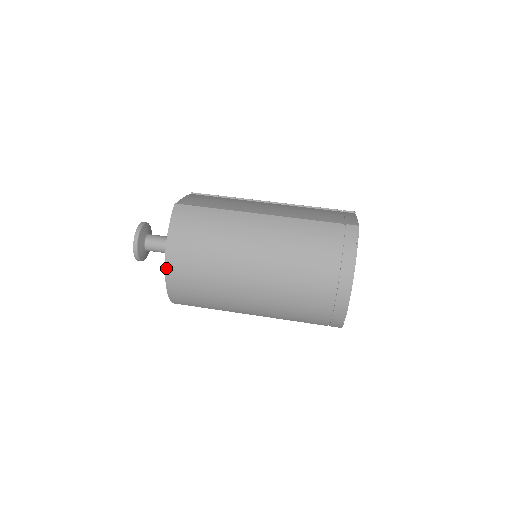
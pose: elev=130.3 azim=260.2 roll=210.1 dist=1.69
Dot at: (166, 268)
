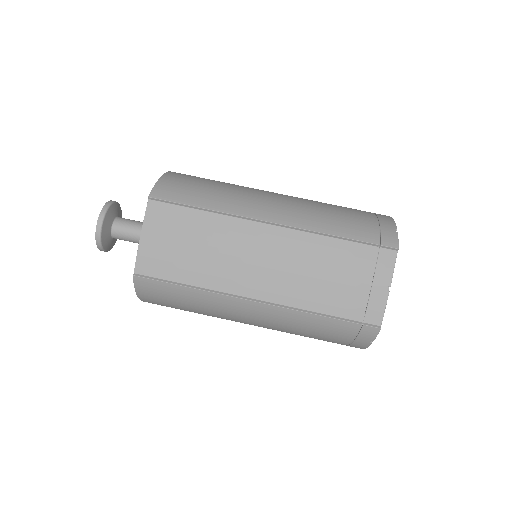
Dot at: occluded
